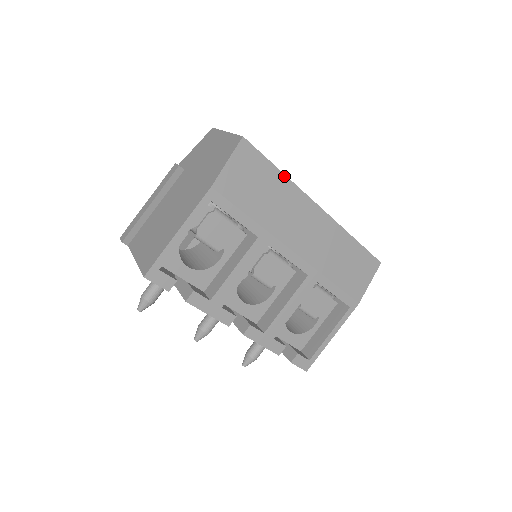
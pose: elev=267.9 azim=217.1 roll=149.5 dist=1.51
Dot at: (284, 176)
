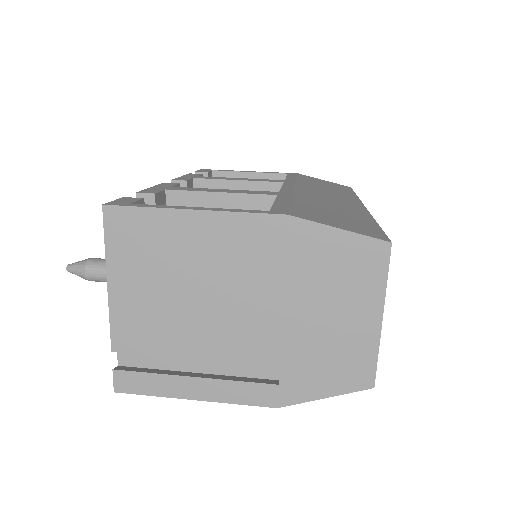
Dot at: (355, 195)
